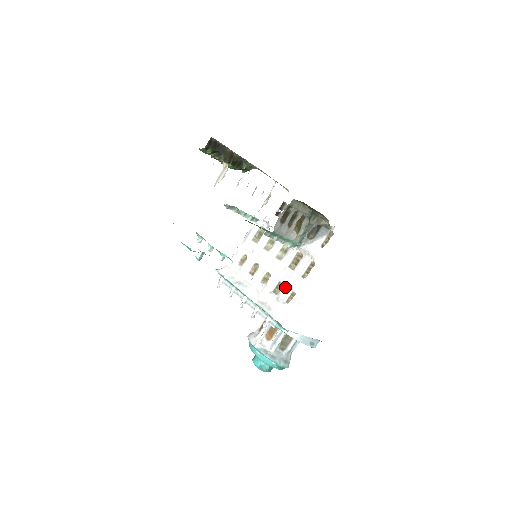
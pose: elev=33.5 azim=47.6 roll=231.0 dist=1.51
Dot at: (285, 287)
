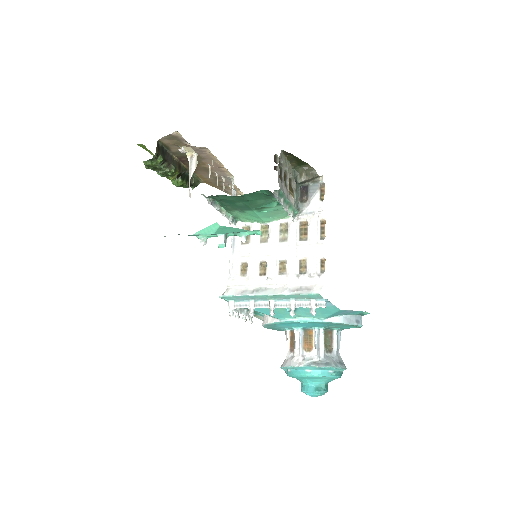
Dot at: (310, 260)
